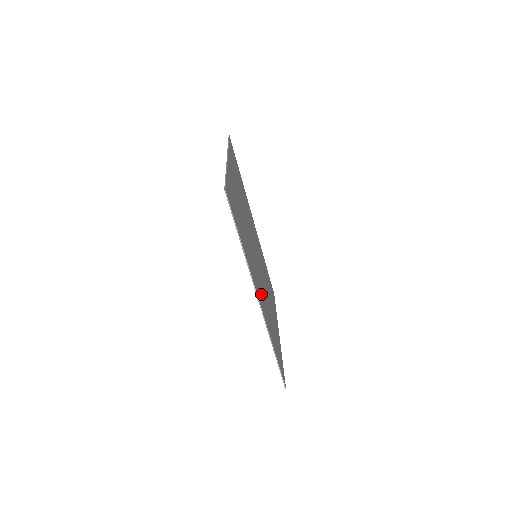
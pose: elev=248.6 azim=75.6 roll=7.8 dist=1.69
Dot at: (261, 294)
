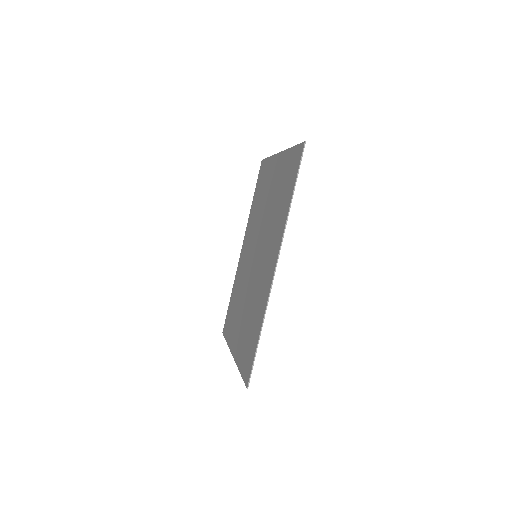
Dot at: (265, 275)
